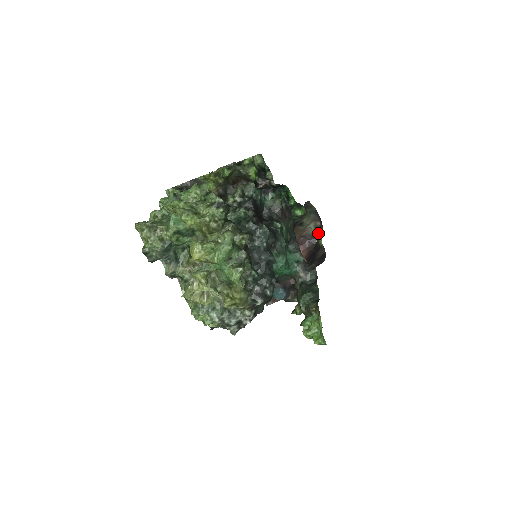
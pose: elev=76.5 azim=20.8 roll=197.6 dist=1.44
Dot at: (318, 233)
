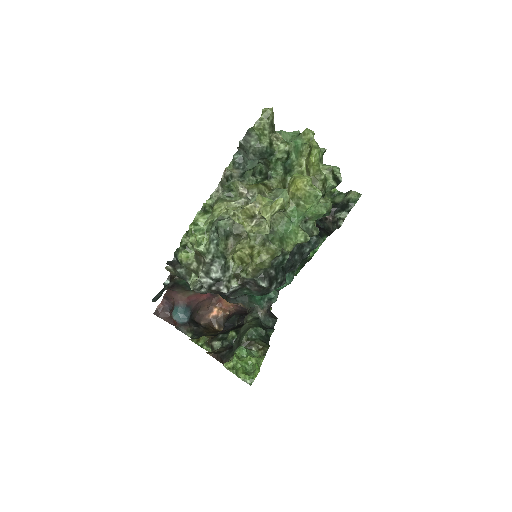
Dot at: occluded
